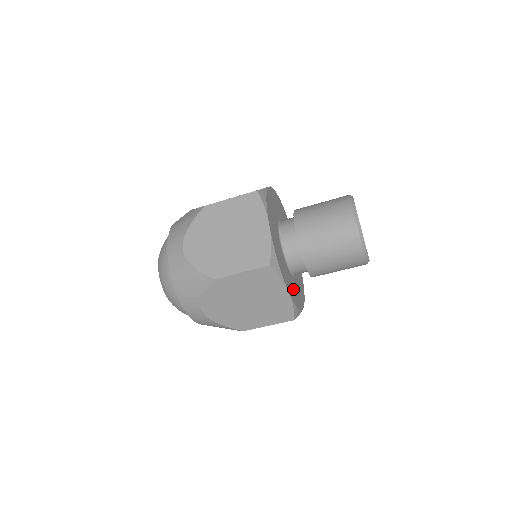
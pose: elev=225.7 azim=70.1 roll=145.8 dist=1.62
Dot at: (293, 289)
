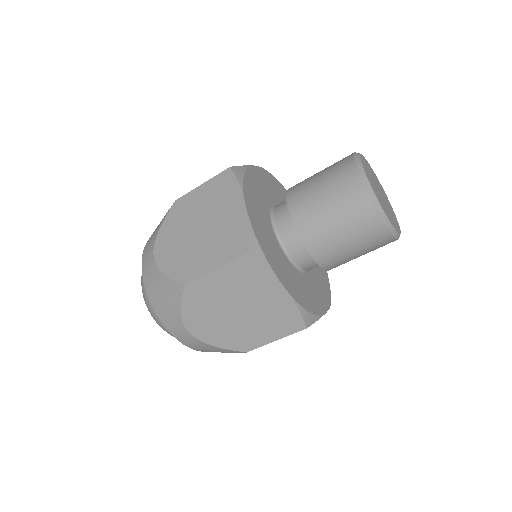
Dot at: (319, 284)
